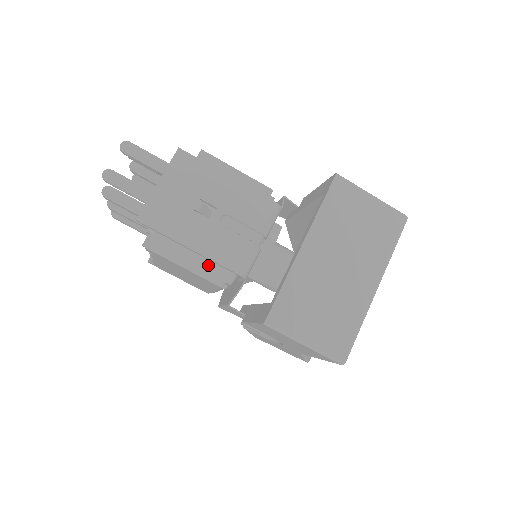
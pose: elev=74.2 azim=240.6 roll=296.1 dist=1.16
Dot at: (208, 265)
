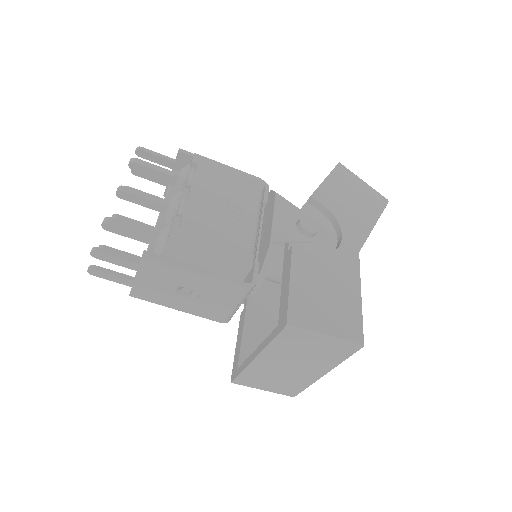
Dot at: occluded
